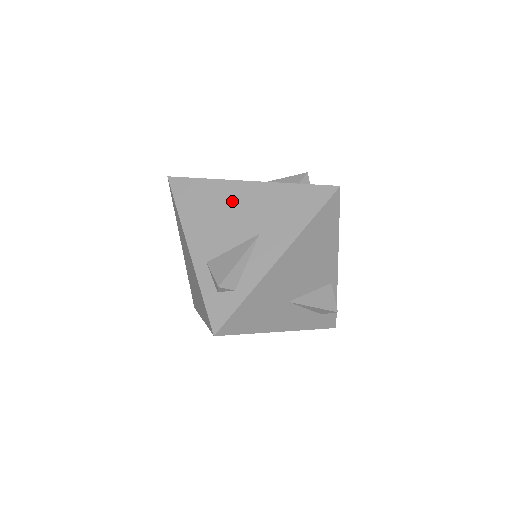
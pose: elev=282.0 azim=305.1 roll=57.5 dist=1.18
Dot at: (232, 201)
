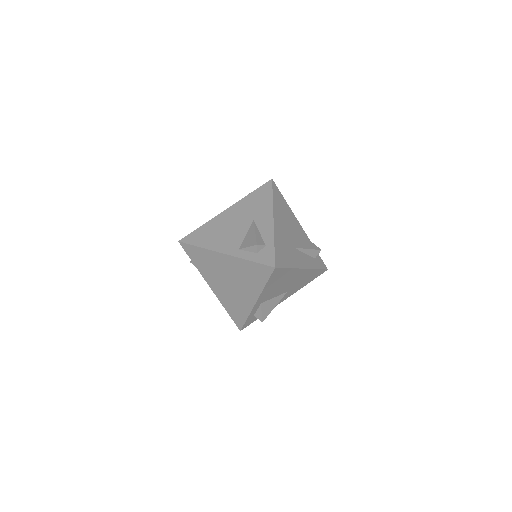
Dot at: (225, 221)
